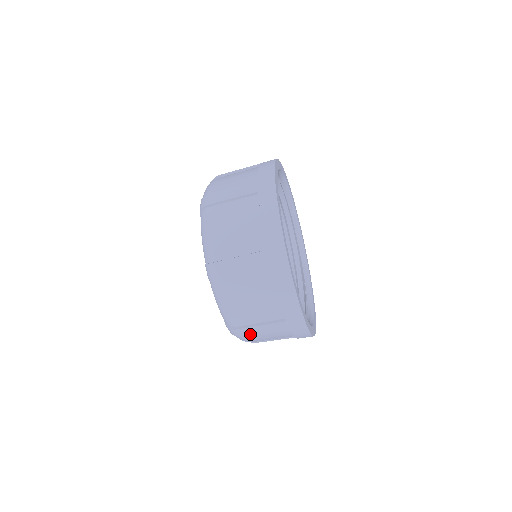
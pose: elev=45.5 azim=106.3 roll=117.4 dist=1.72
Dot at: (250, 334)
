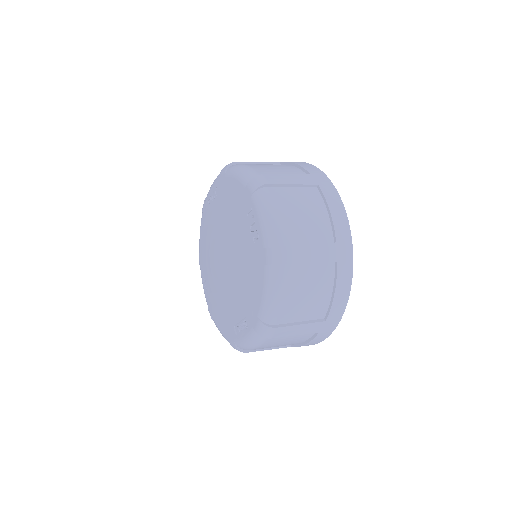
Dot at: occluded
